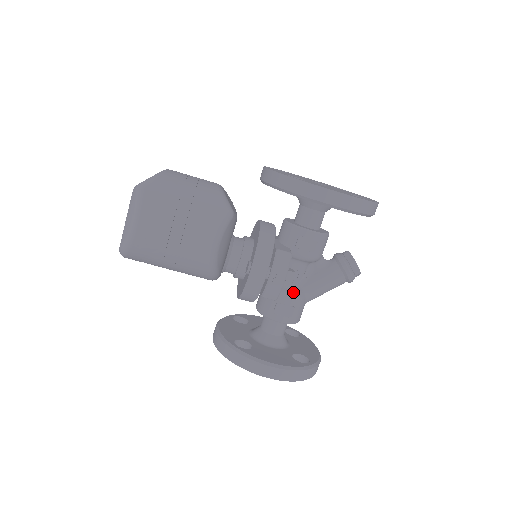
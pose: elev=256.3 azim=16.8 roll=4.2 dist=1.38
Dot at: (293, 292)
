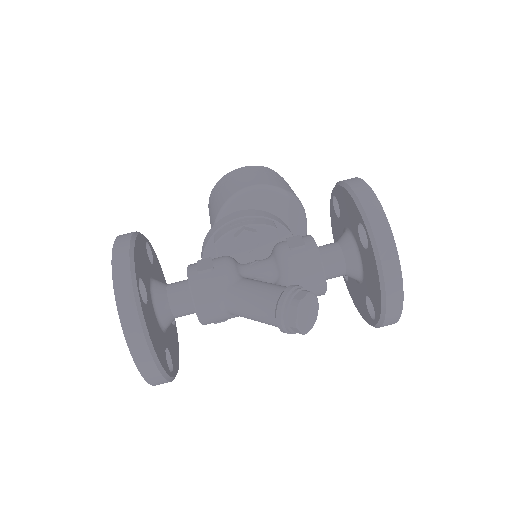
Dot at: (232, 262)
